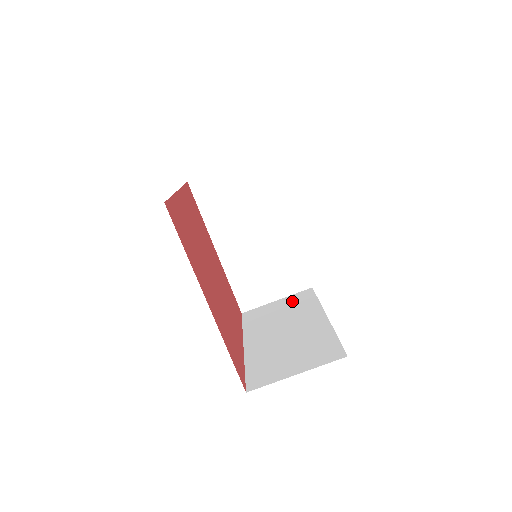
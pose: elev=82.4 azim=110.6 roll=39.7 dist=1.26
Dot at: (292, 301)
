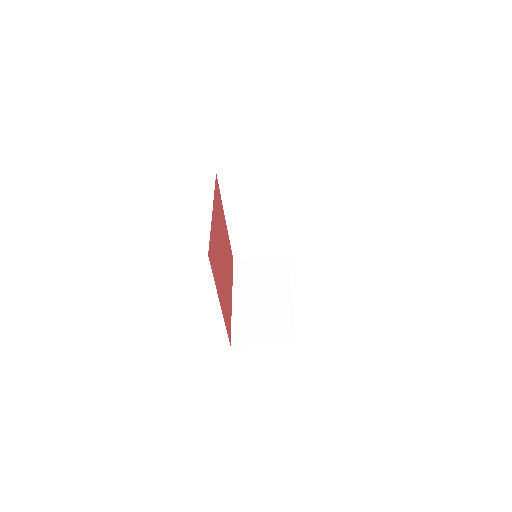
Dot at: (272, 265)
